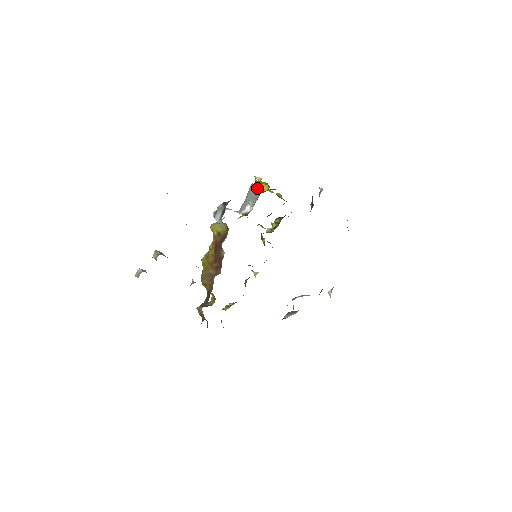
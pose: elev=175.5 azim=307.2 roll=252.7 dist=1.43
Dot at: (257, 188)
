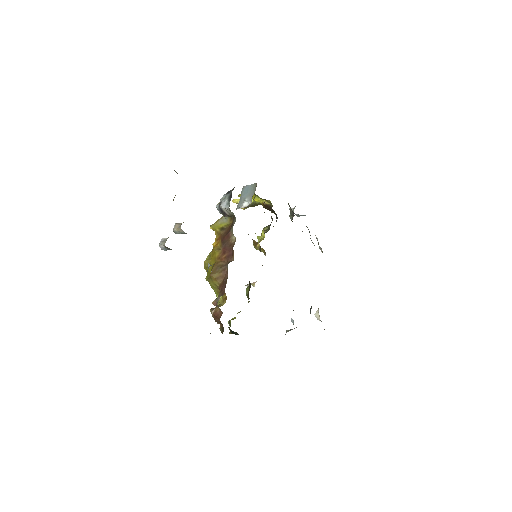
Dot at: (251, 186)
